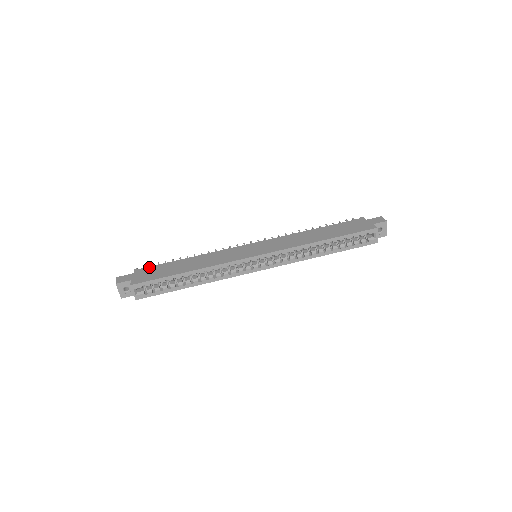
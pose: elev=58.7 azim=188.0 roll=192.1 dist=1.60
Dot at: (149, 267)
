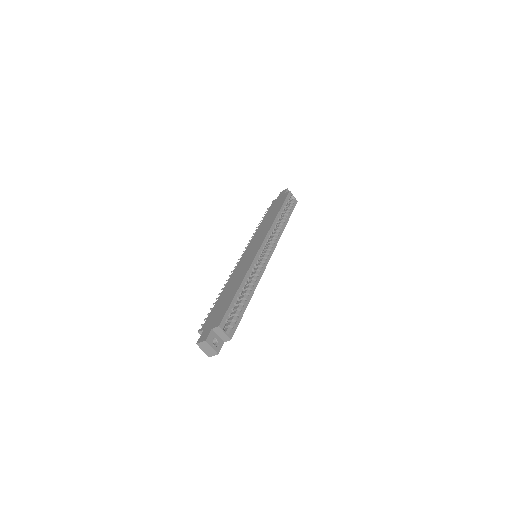
Dot at: (207, 319)
